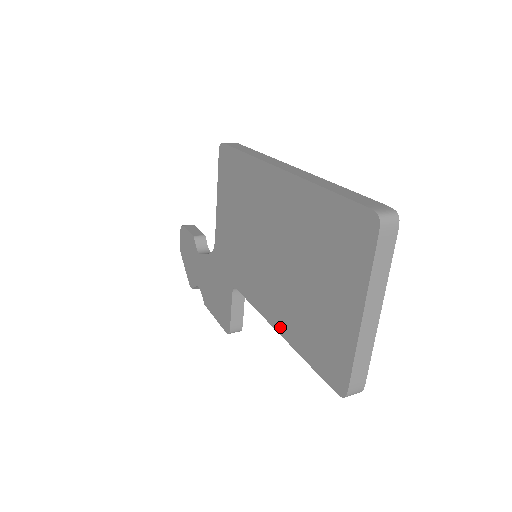
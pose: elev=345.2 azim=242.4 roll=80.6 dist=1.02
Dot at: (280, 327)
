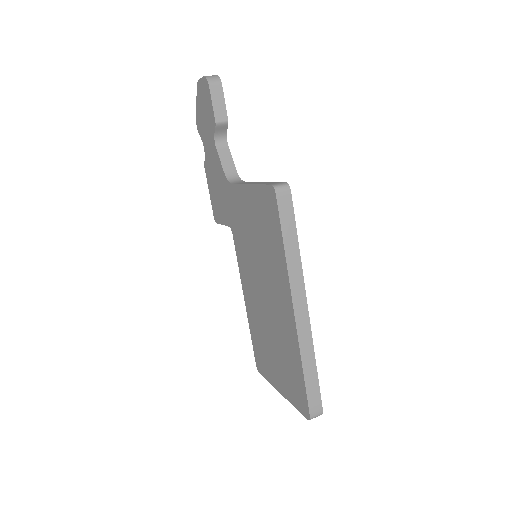
Dot at: (247, 305)
